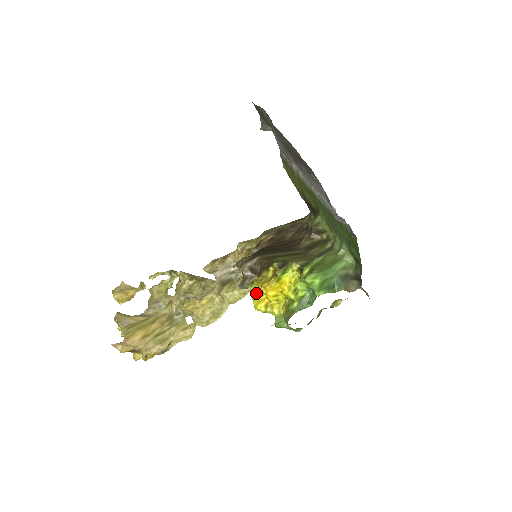
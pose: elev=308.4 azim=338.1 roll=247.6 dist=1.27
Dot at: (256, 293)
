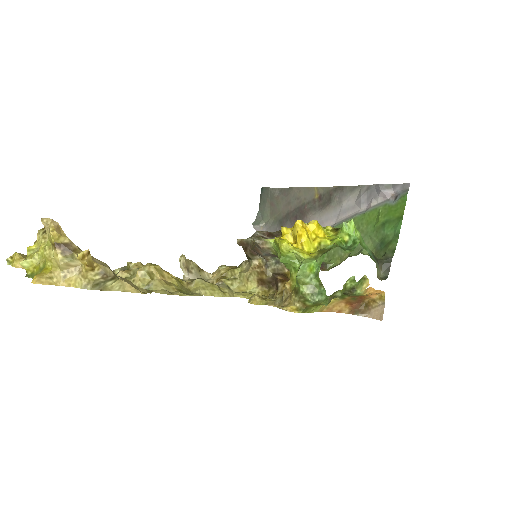
Dot at: (281, 238)
